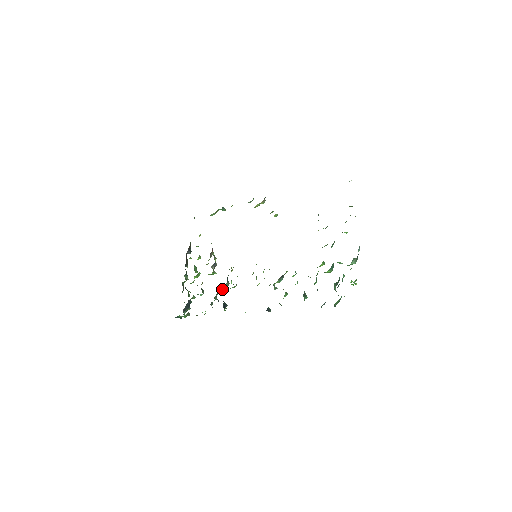
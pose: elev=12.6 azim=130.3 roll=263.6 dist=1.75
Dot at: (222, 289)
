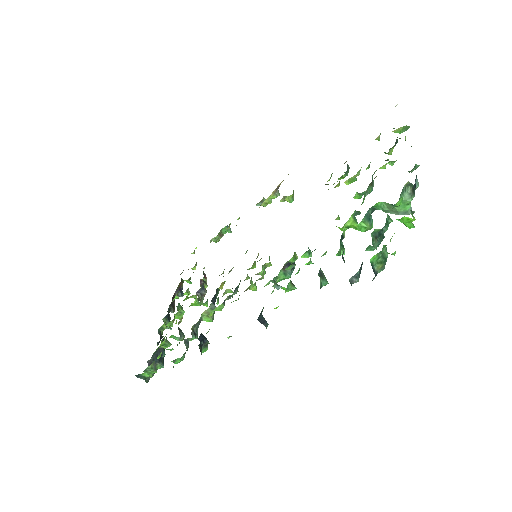
Dot at: (204, 318)
